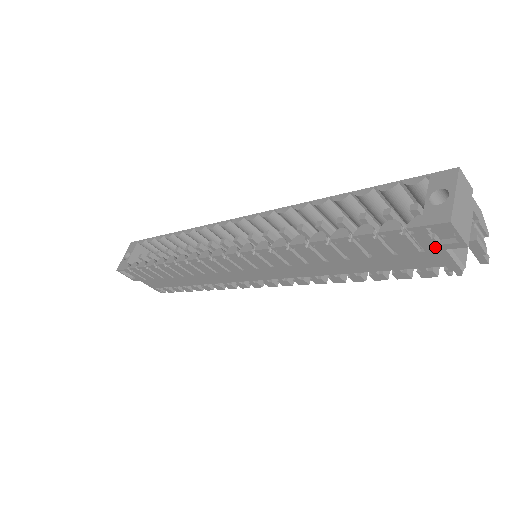
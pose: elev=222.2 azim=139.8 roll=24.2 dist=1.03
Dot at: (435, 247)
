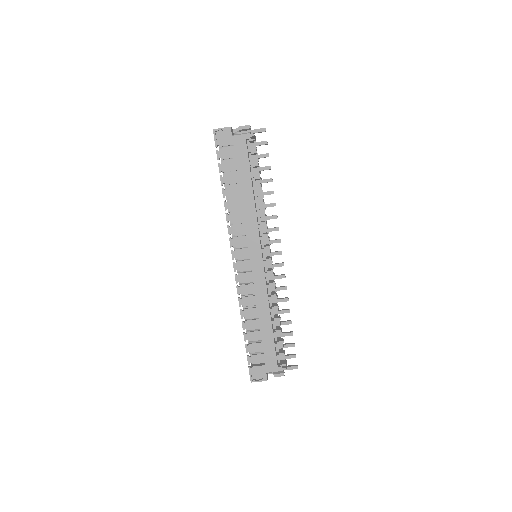
Dot at: (230, 140)
